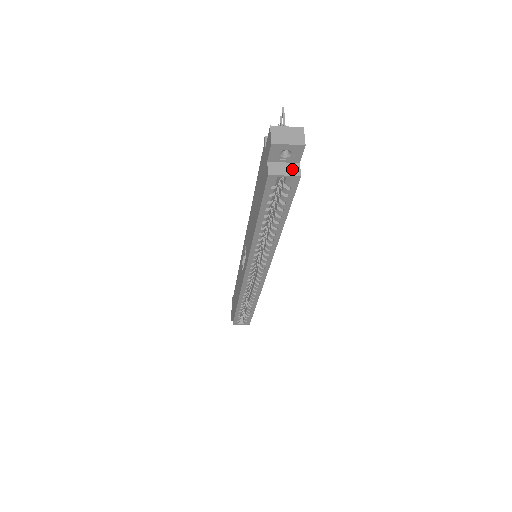
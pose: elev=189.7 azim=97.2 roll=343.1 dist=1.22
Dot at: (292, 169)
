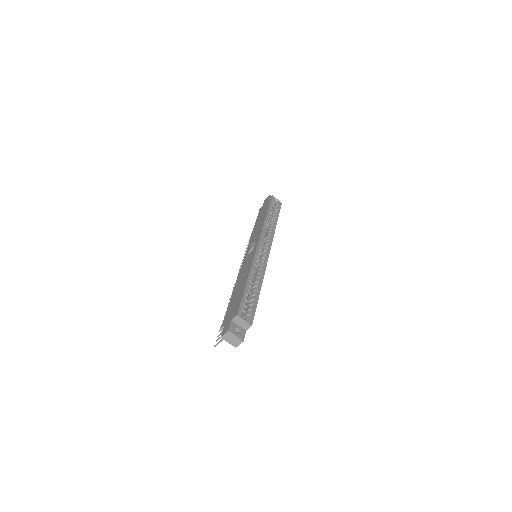
Dot at: occluded
